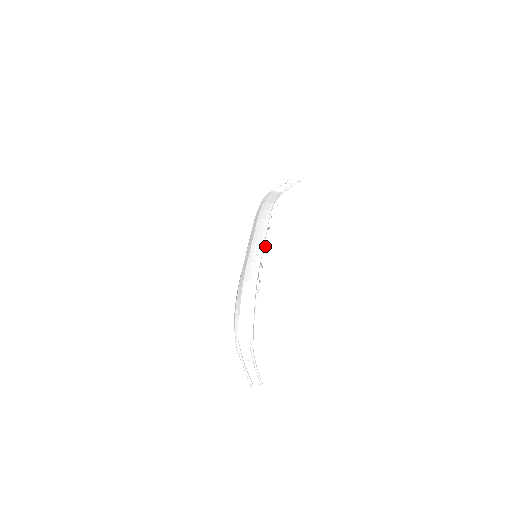
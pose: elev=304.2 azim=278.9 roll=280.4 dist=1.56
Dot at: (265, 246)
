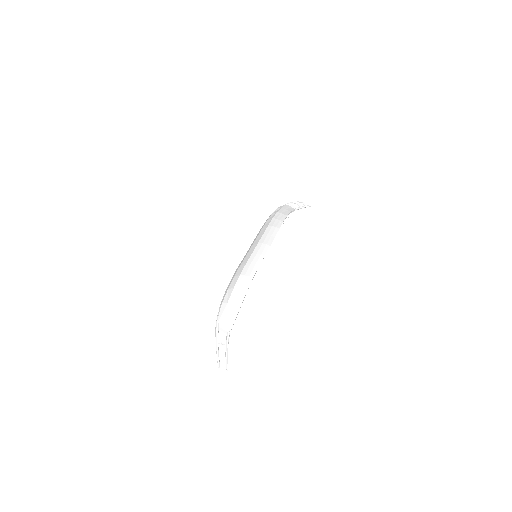
Dot at: occluded
